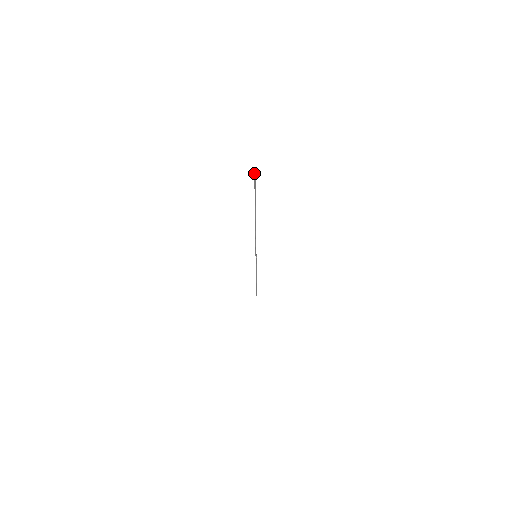
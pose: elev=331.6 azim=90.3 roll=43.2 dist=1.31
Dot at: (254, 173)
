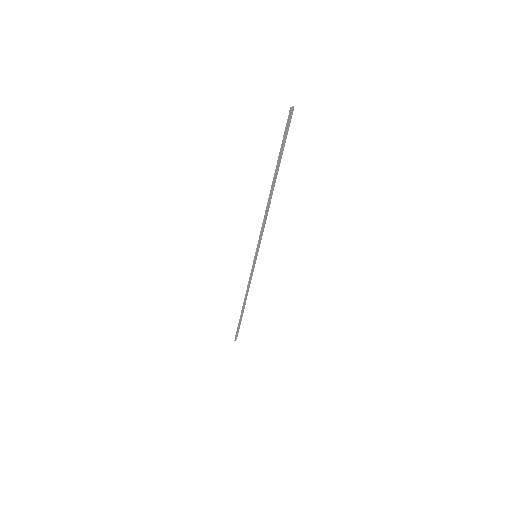
Dot at: occluded
